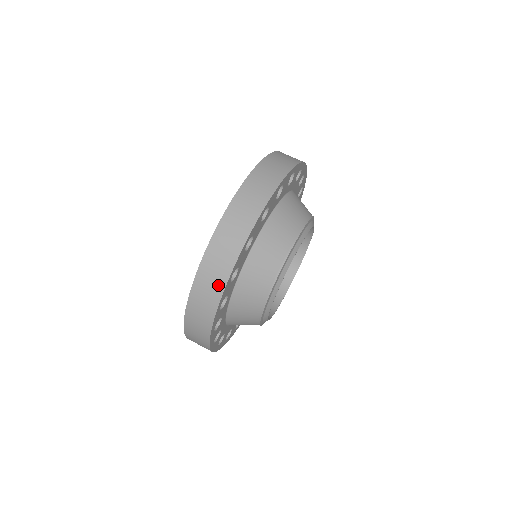
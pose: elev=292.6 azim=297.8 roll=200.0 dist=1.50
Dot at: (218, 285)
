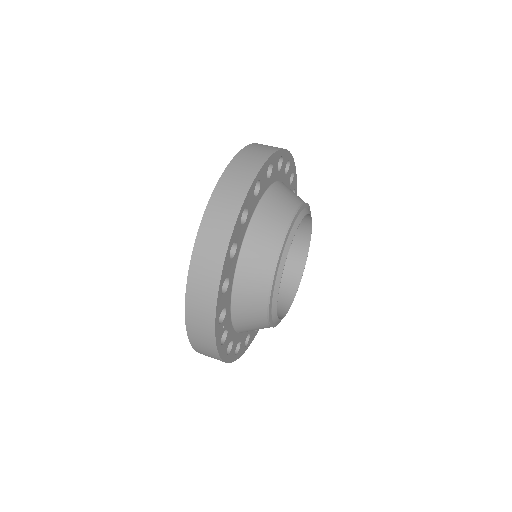
Dot at: (217, 260)
